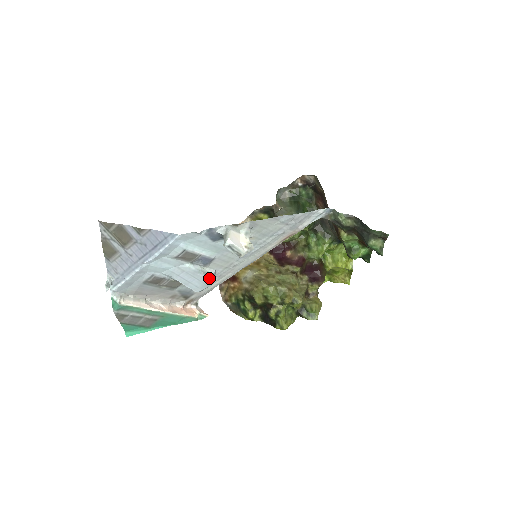
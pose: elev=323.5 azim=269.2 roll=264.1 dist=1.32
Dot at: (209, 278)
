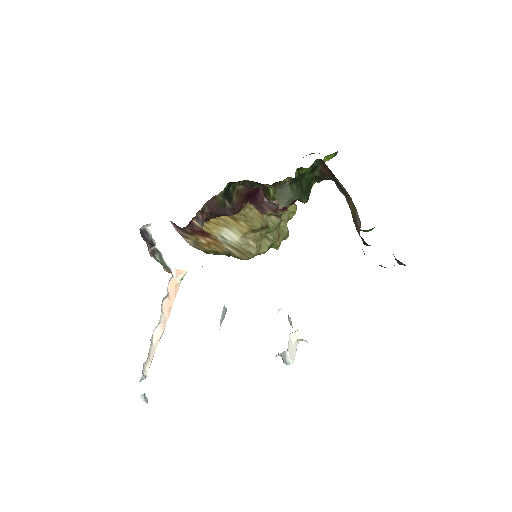
Dot at: occluded
